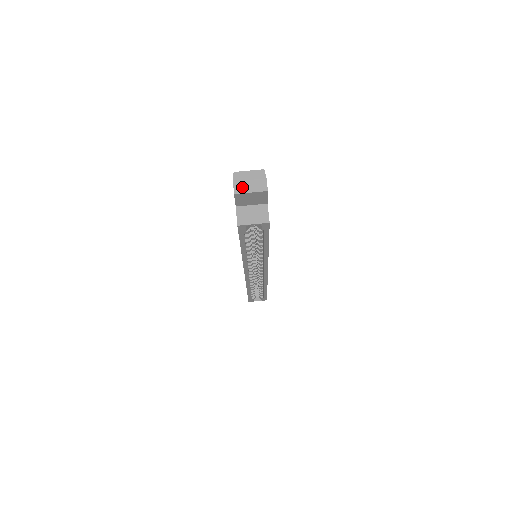
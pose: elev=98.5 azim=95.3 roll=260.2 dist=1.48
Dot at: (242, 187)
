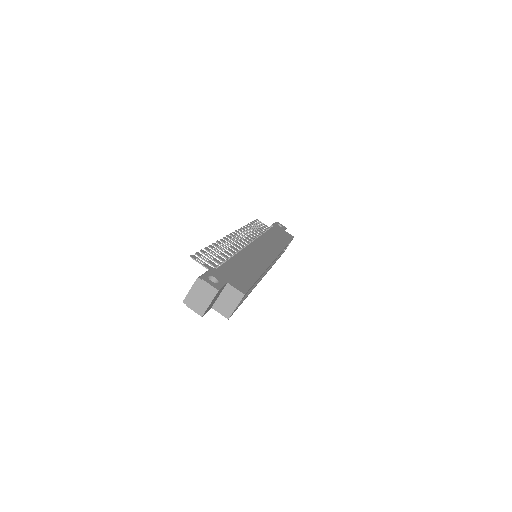
Dot at: (200, 307)
